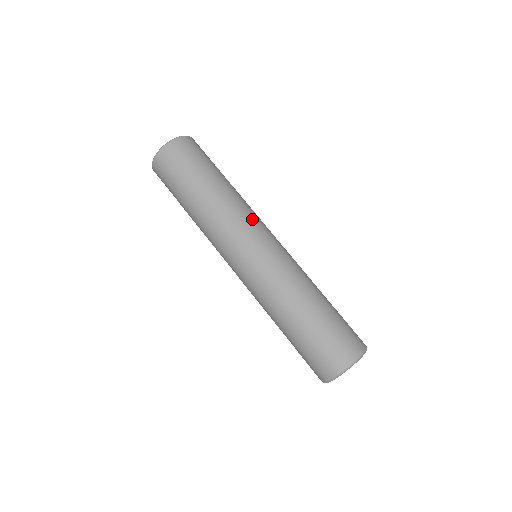
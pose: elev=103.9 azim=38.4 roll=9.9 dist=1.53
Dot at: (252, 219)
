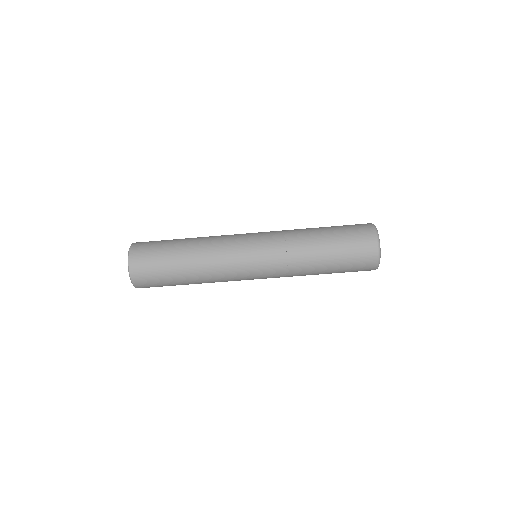
Dot at: (229, 241)
